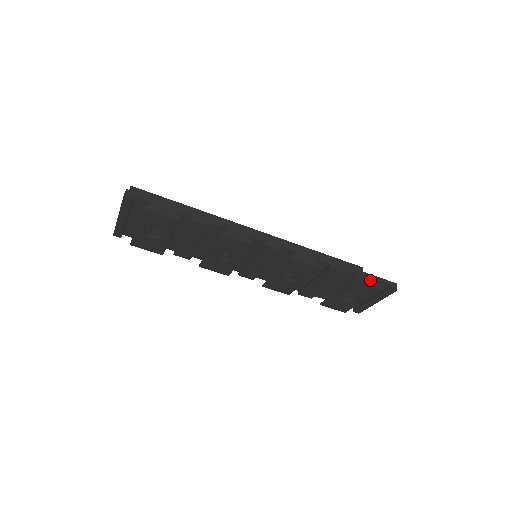
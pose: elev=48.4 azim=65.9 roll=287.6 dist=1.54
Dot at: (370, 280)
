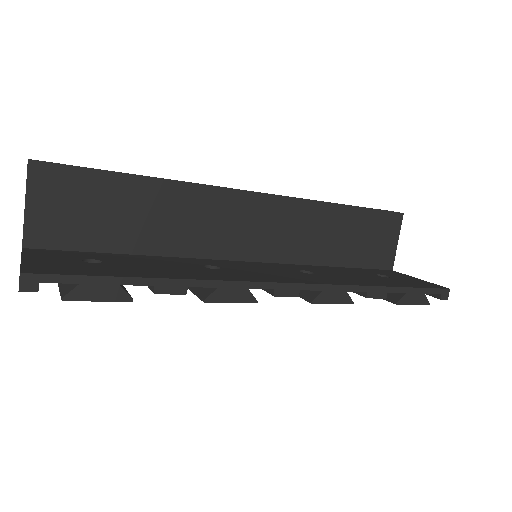
Dot at: (416, 297)
